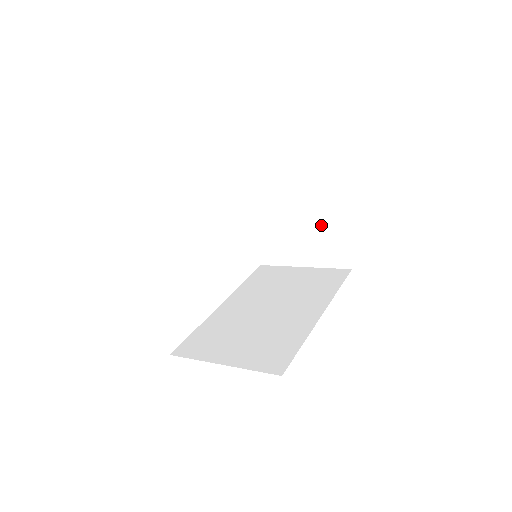
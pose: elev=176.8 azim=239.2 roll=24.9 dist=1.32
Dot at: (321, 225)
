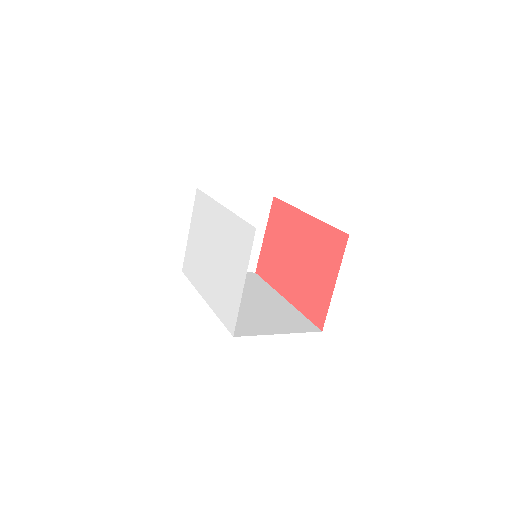
Dot at: occluded
